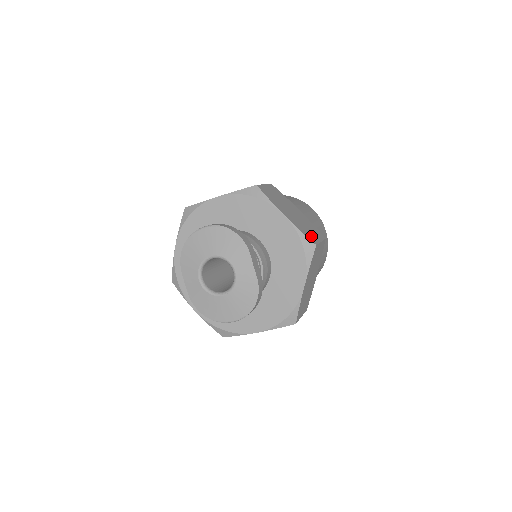
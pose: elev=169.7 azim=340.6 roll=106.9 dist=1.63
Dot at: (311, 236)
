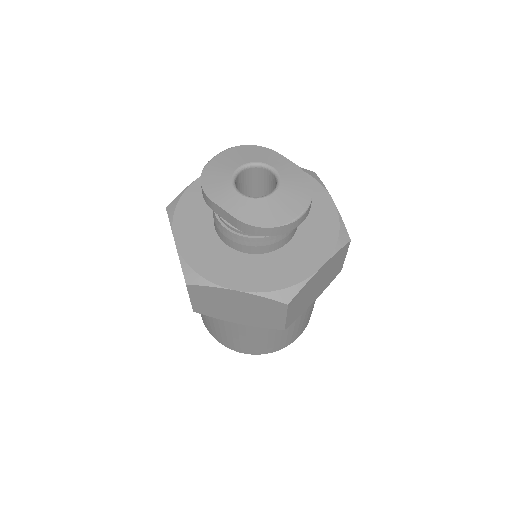
Dot at: occluded
